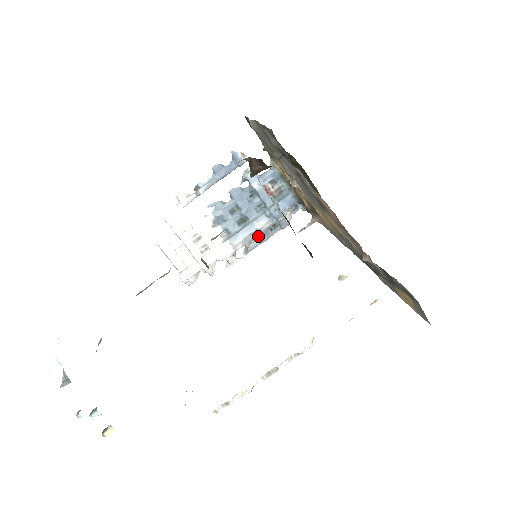
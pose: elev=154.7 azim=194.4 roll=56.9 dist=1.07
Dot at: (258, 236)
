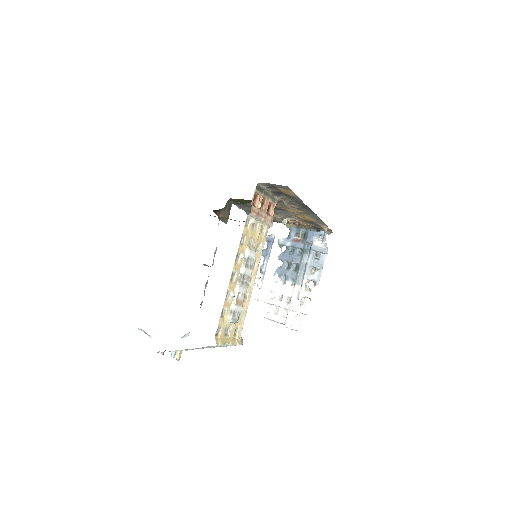
Dot at: (314, 269)
